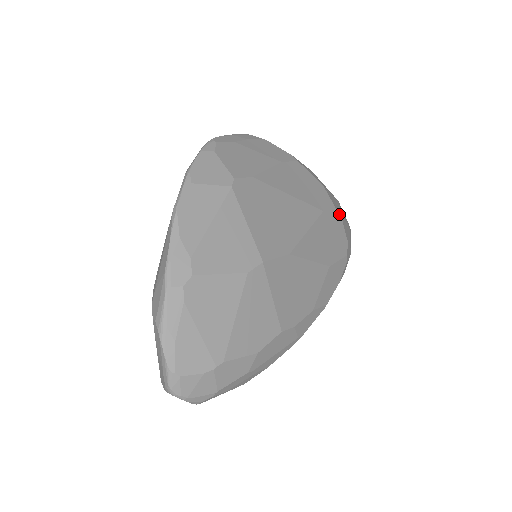
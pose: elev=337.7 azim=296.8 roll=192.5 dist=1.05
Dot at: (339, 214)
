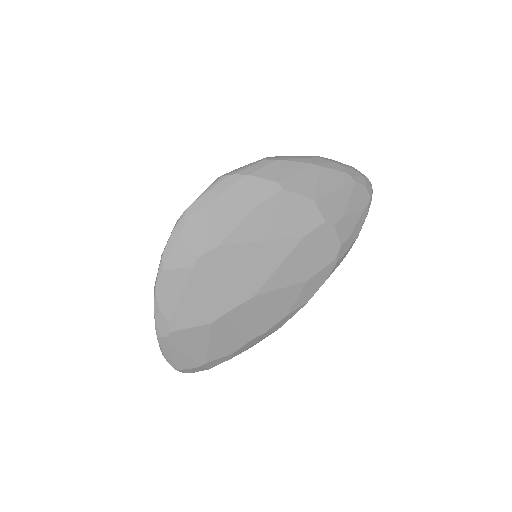
Dot at: (331, 225)
